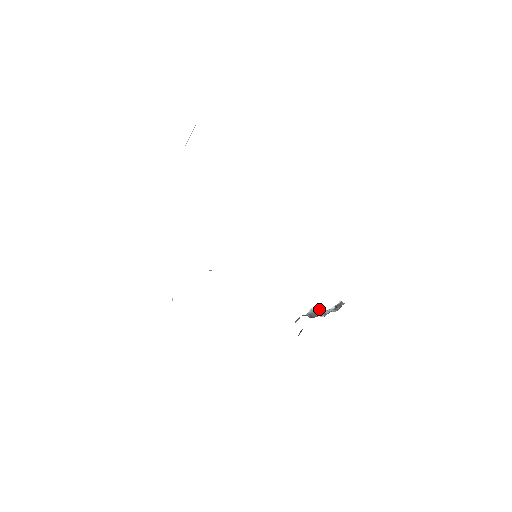
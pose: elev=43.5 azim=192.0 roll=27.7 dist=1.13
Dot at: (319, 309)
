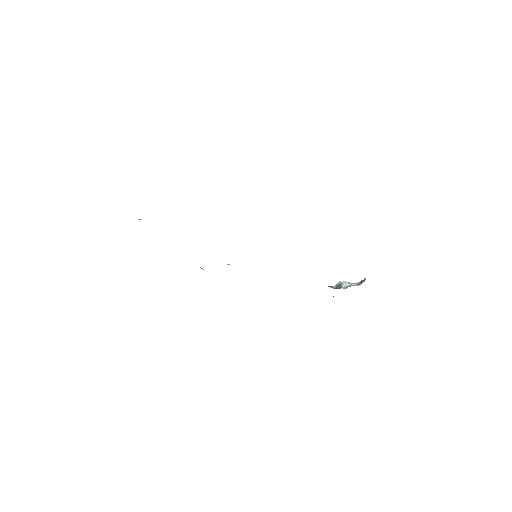
Dot at: (347, 282)
